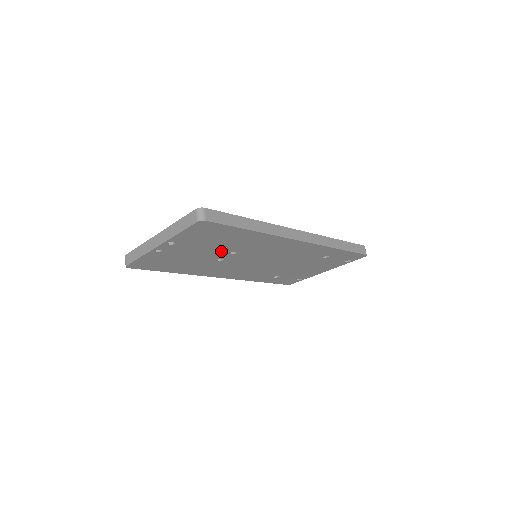
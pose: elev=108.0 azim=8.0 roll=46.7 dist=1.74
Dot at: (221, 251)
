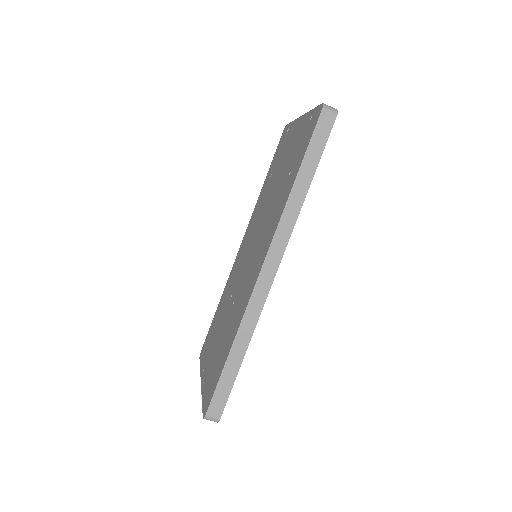
Dot at: occluded
